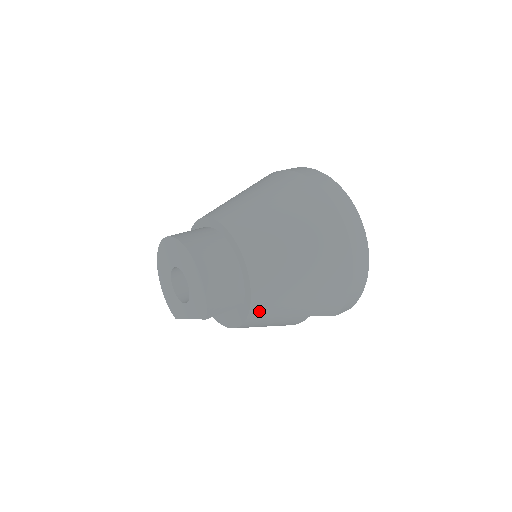
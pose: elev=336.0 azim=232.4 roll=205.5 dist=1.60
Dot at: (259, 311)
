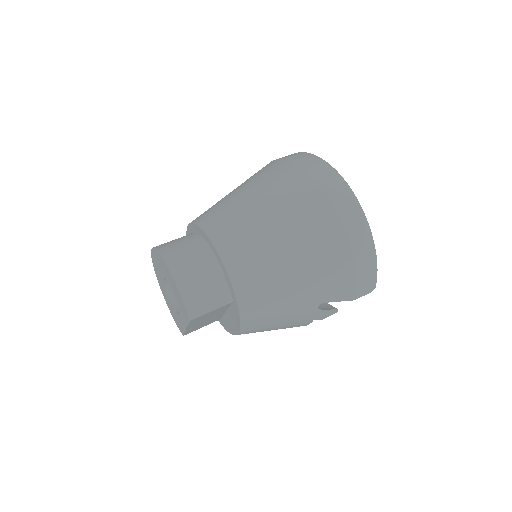
Dot at: (250, 304)
